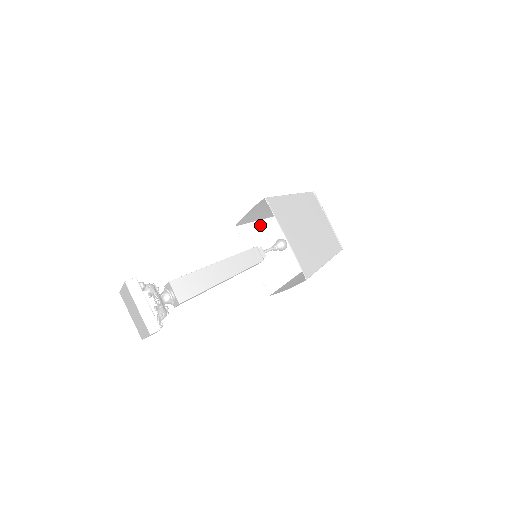
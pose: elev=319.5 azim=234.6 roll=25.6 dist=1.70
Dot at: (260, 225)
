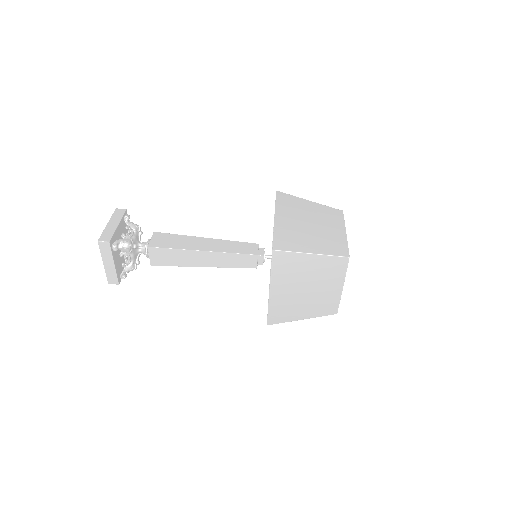
Dot at: occluded
